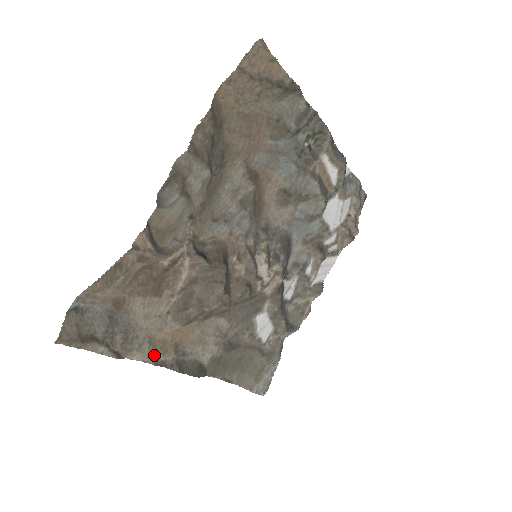
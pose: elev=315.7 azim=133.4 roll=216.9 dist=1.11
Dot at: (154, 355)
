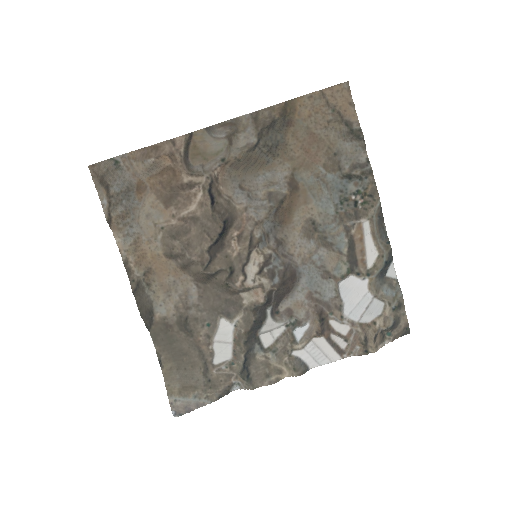
Dot at: (130, 256)
